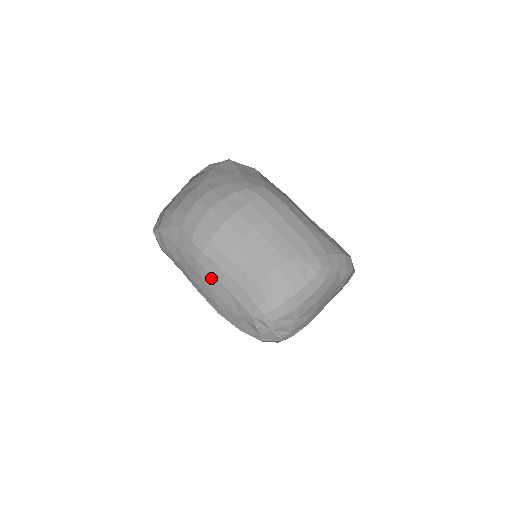
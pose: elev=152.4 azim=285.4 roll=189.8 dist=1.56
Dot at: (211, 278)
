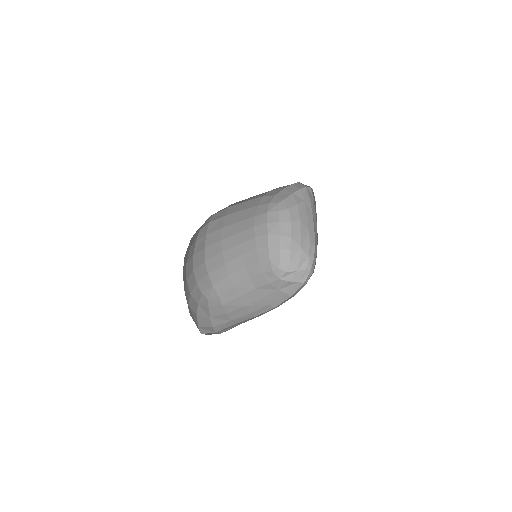
Dot at: (242, 299)
